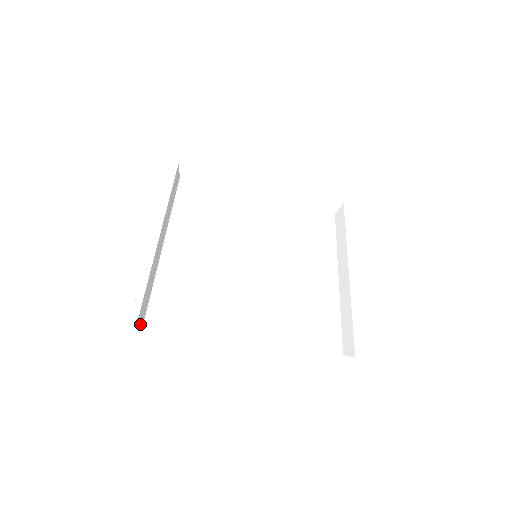
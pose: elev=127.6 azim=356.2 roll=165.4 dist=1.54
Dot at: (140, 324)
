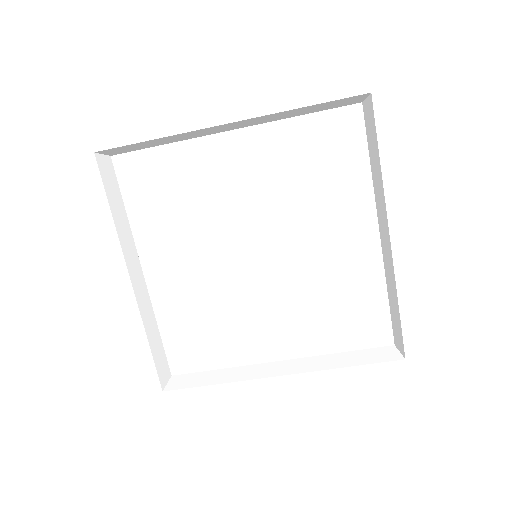
Dot at: (167, 397)
